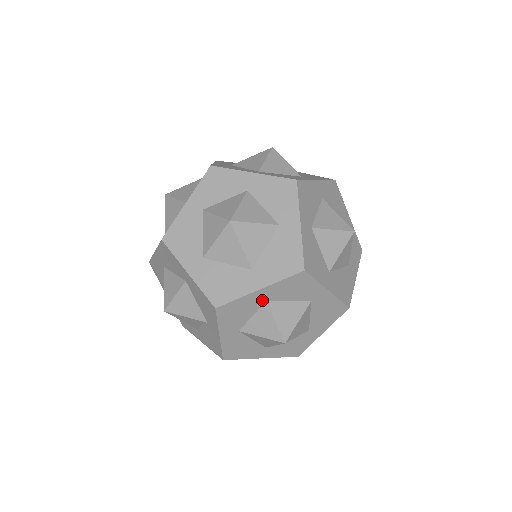
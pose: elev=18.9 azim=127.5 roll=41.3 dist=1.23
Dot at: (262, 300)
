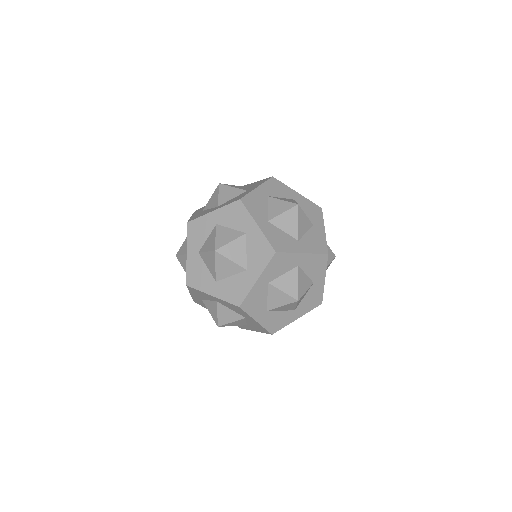
Dot at: (297, 263)
